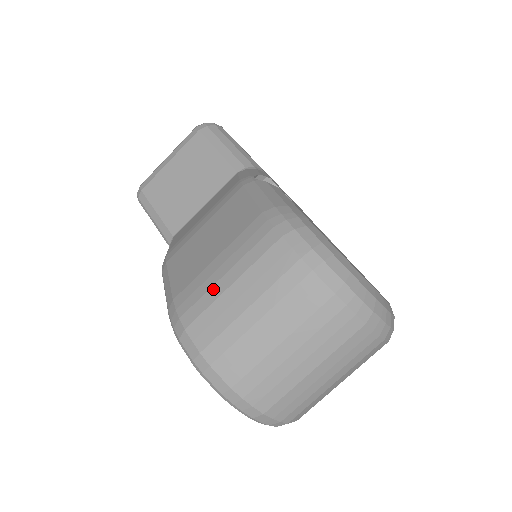
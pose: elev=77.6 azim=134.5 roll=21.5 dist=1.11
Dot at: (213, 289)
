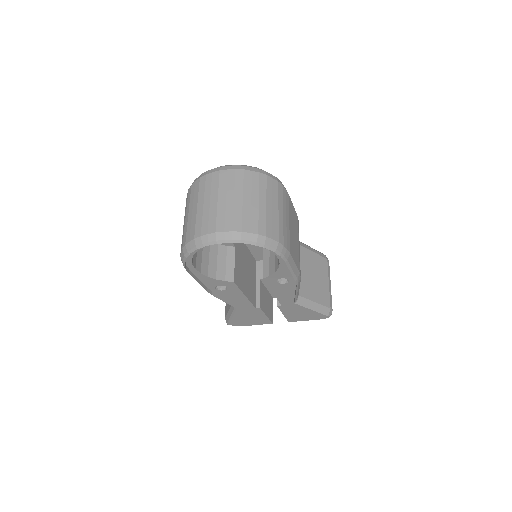
Dot at: occluded
